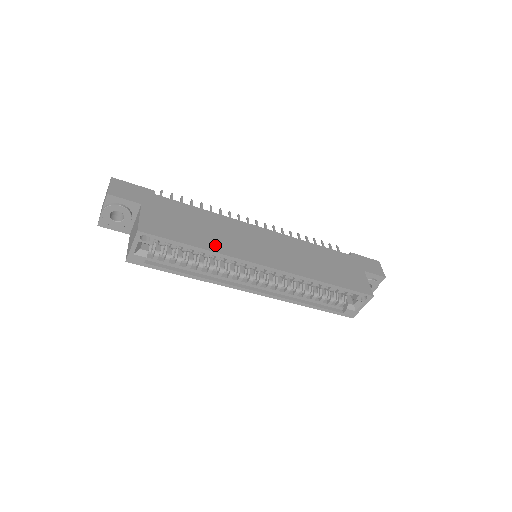
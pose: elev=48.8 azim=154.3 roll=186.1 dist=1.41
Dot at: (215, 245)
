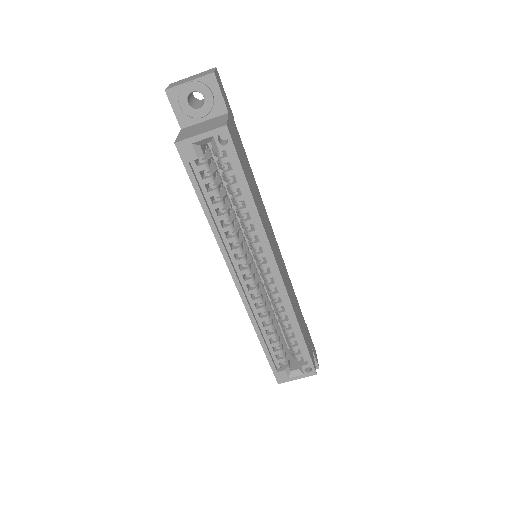
Dot at: occluded
